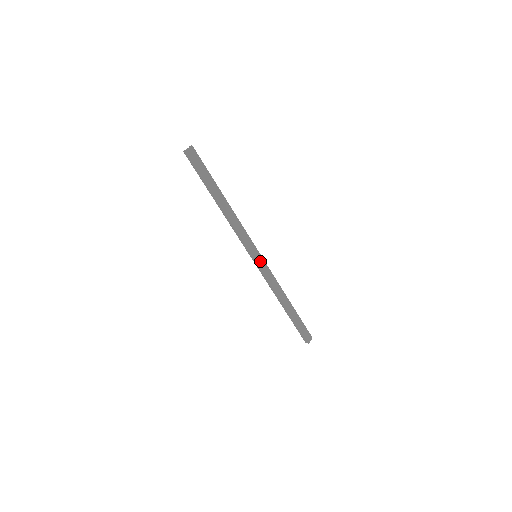
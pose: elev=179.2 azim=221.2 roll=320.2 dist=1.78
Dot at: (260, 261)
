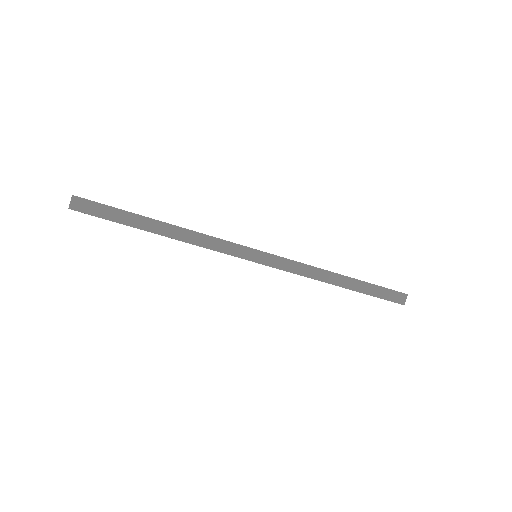
Dot at: (265, 259)
